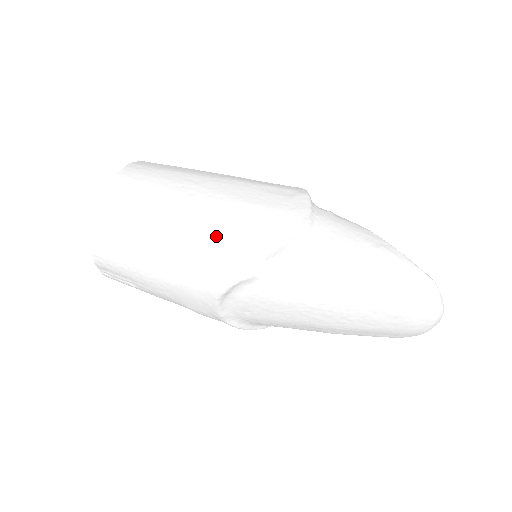
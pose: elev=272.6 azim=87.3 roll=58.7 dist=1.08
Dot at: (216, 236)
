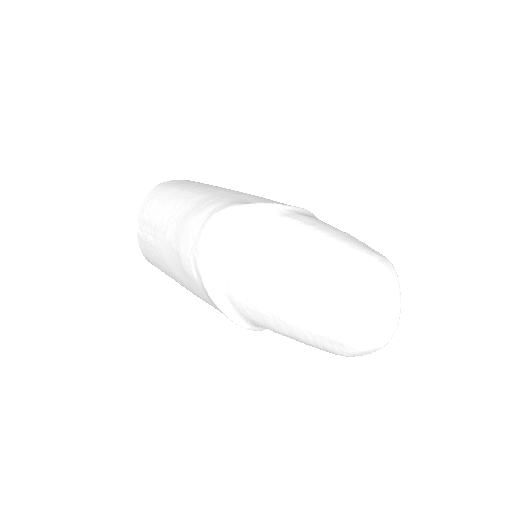
Dot at: (232, 194)
